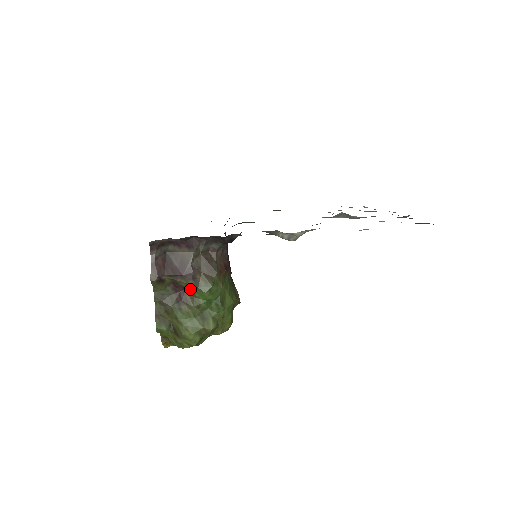
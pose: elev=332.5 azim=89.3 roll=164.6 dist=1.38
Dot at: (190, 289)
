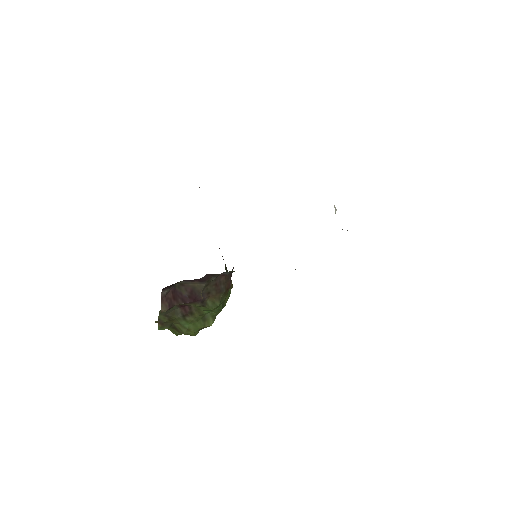
Dot at: (196, 306)
